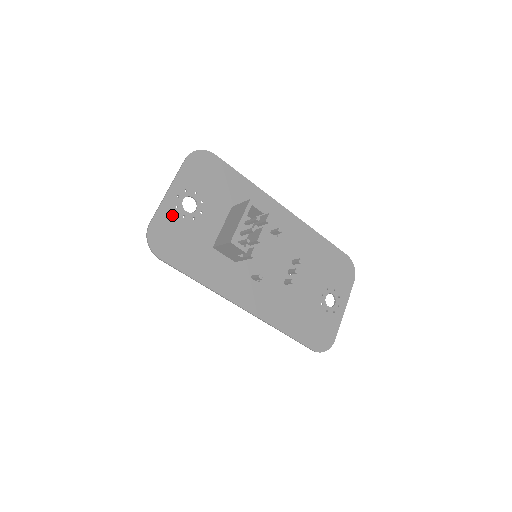
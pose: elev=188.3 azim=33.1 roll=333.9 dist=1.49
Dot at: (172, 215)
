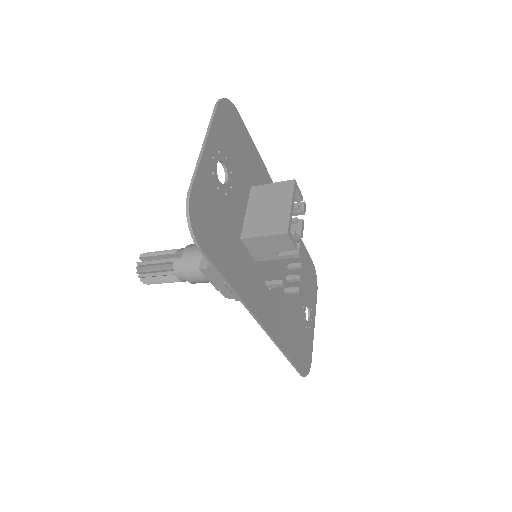
Dot at: (209, 183)
